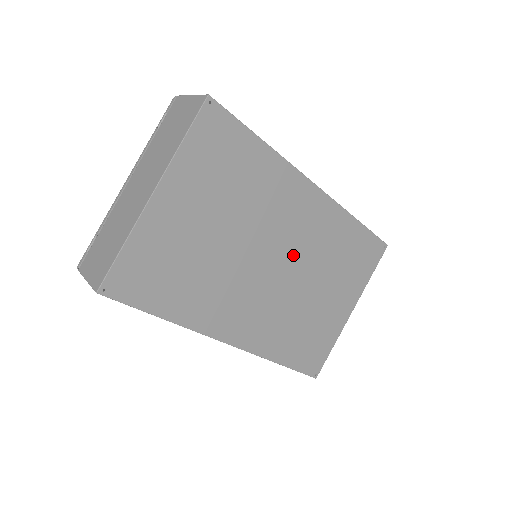
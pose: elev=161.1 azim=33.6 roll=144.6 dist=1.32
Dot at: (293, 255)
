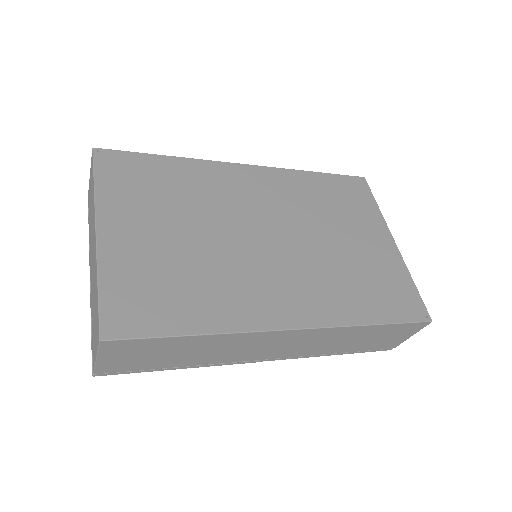
Dot at: (280, 222)
